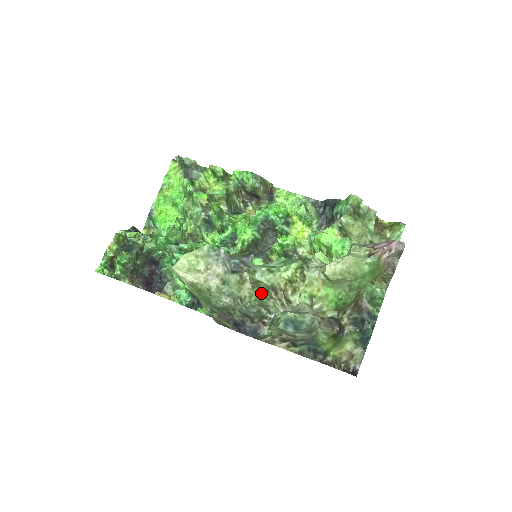
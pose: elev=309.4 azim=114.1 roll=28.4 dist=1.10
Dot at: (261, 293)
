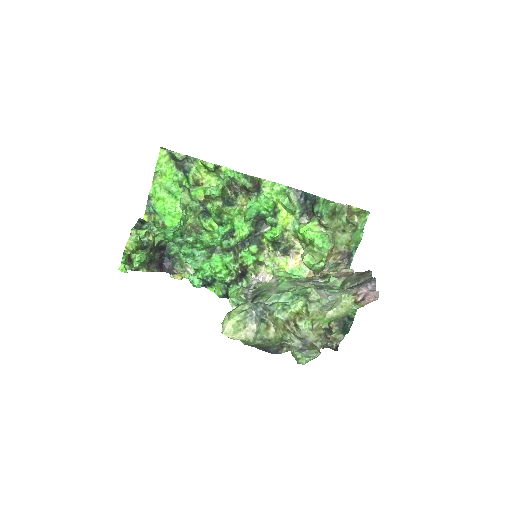
Dot at: (281, 332)
